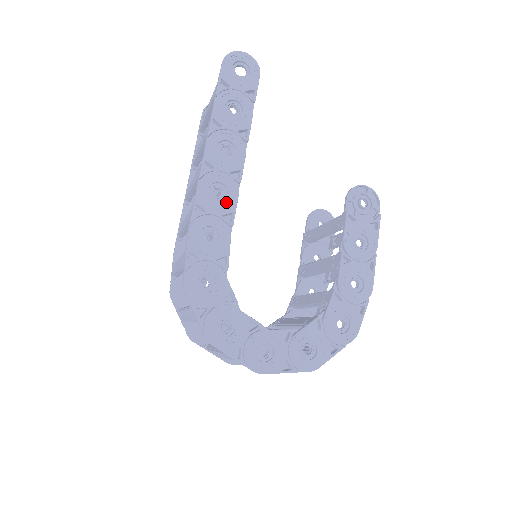
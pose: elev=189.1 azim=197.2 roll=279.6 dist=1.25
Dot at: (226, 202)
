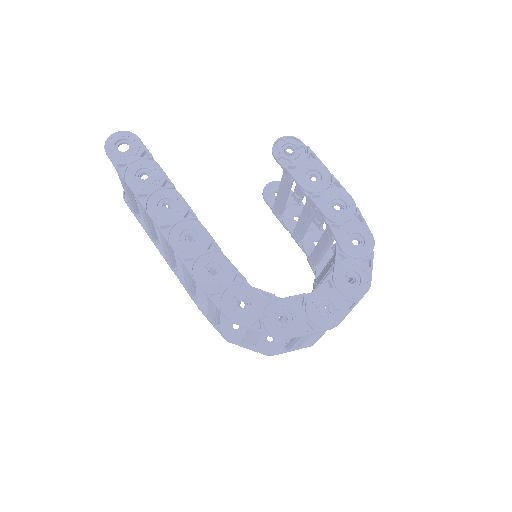
Dot at: (201, 239)
